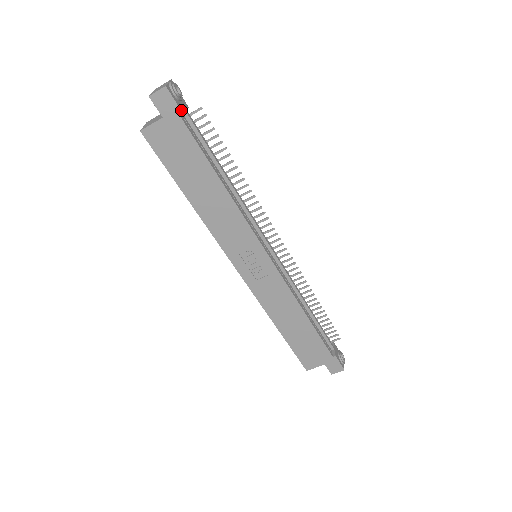
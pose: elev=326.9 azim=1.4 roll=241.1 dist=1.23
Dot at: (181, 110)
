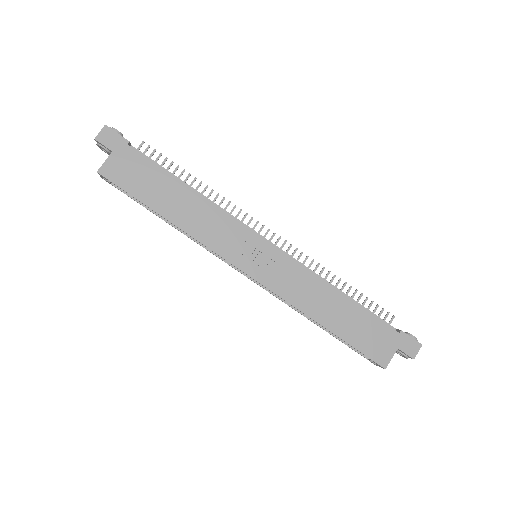
Dot at: (125, 139)
